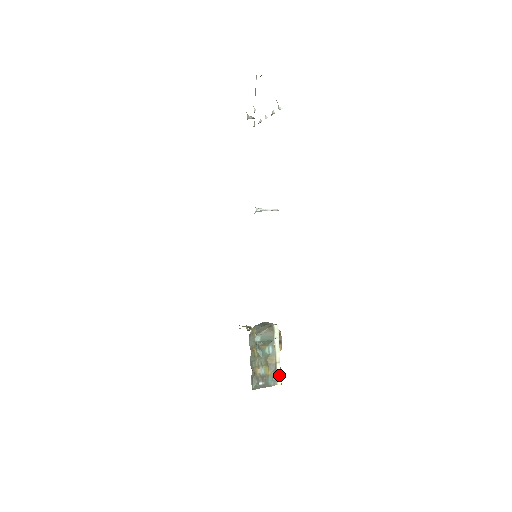
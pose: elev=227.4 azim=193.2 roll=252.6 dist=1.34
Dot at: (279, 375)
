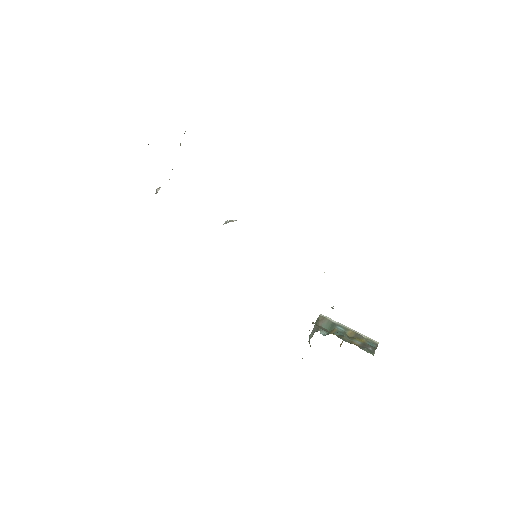
Dot at: (369, 338)
